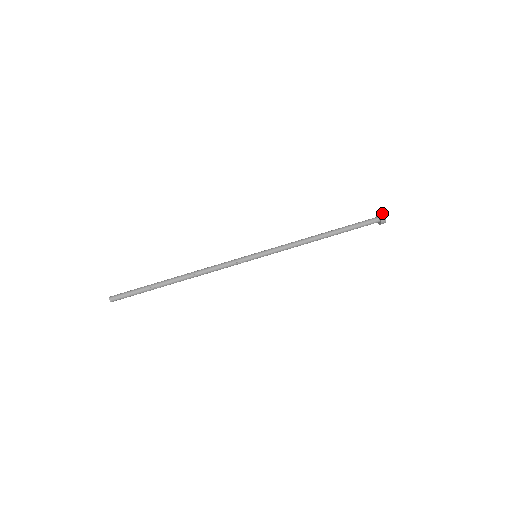
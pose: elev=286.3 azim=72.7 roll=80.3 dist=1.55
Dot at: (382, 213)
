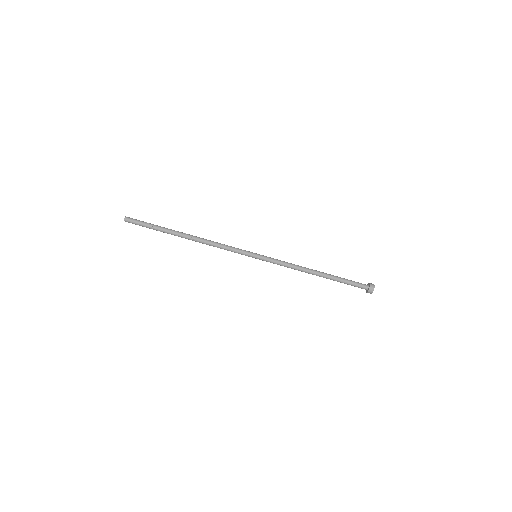
Dot at: occluded
